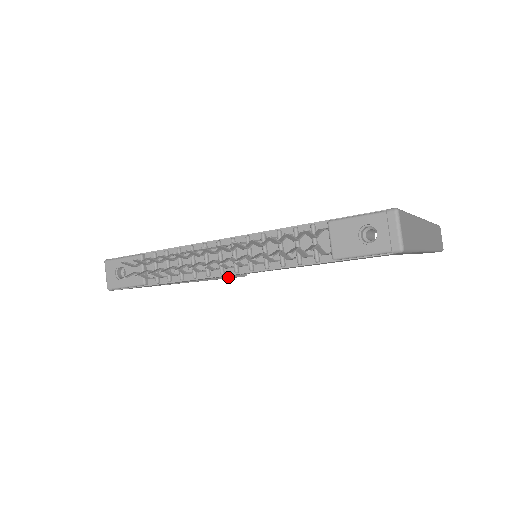
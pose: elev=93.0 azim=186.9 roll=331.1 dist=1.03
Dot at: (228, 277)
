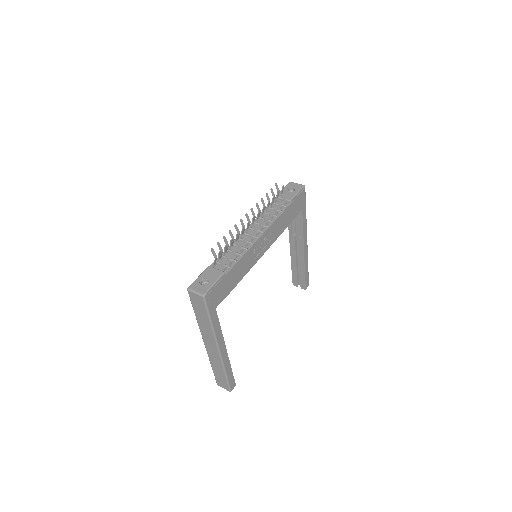
Dot at: (231, 369)
